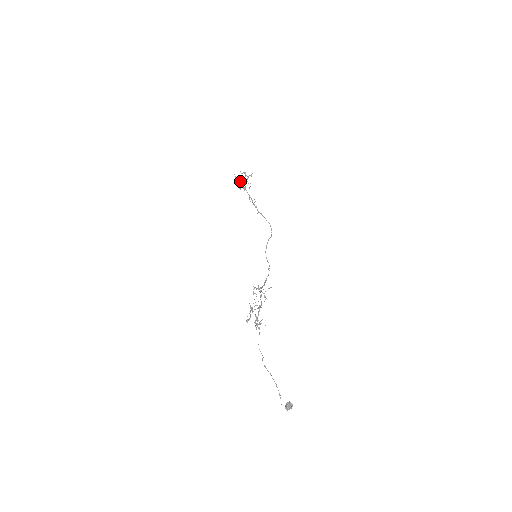
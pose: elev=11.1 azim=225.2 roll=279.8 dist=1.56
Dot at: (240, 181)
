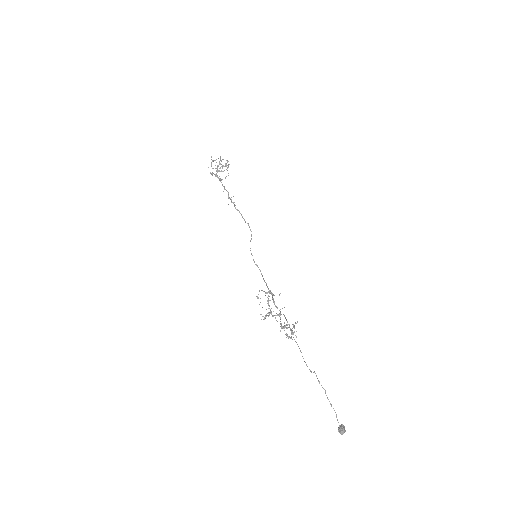
Dot at: occluded
